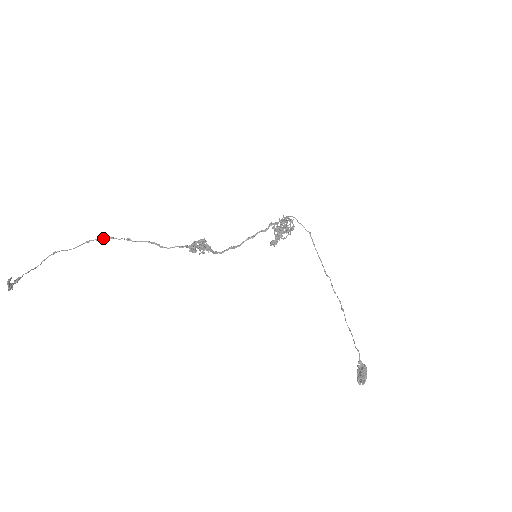
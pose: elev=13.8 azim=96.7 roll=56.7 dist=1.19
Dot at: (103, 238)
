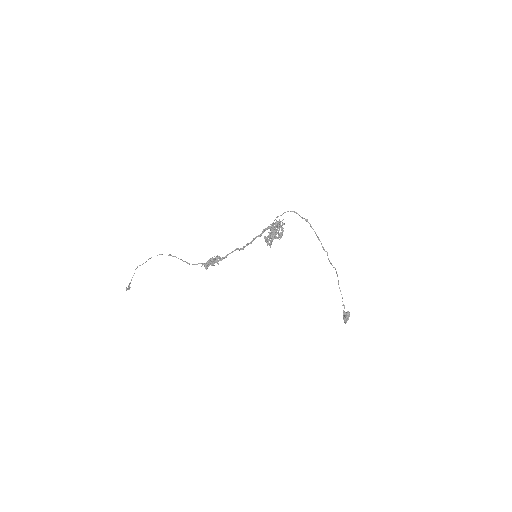
Dot at: occluded
